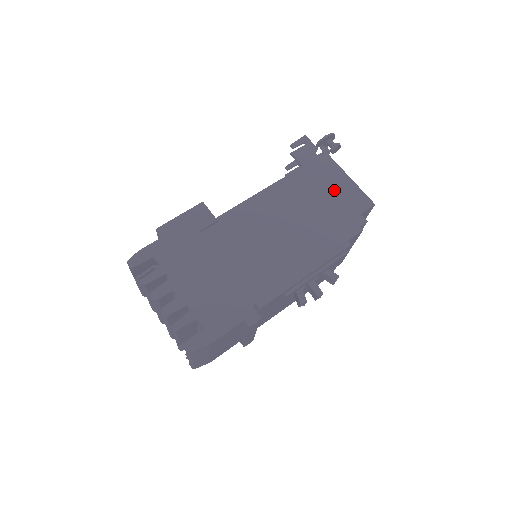
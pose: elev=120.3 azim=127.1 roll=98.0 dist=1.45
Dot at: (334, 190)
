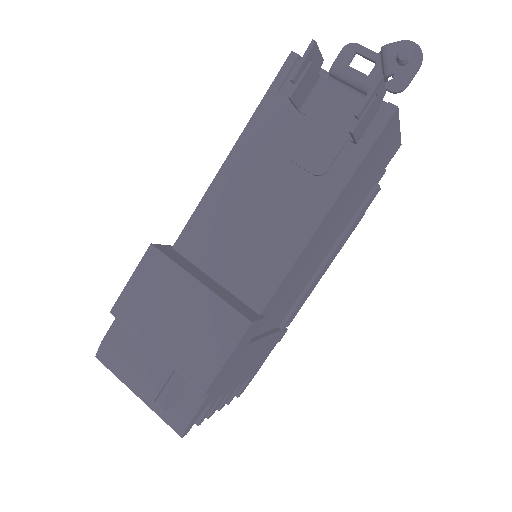
Dot at: (378, 162)
